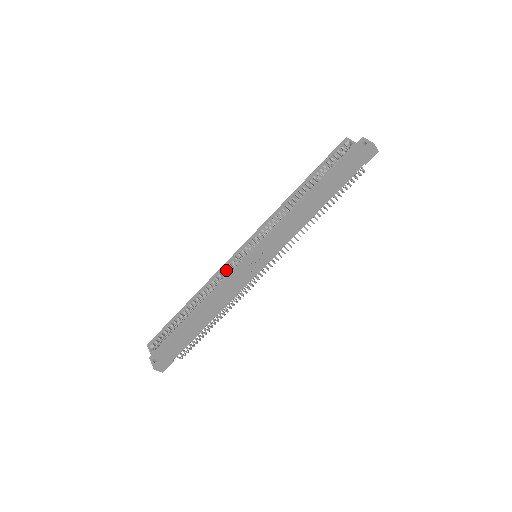
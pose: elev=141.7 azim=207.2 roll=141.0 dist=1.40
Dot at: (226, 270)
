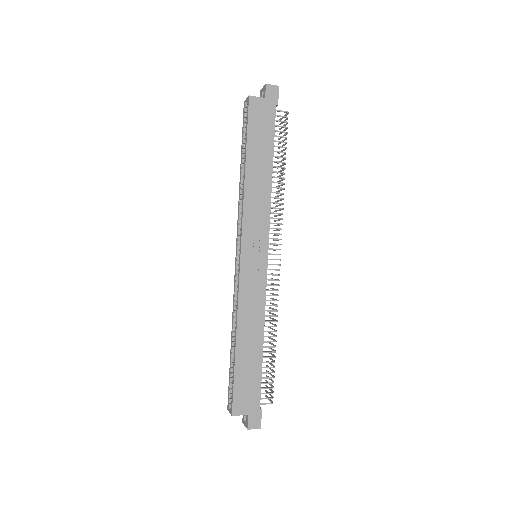
Dot at: occluded
